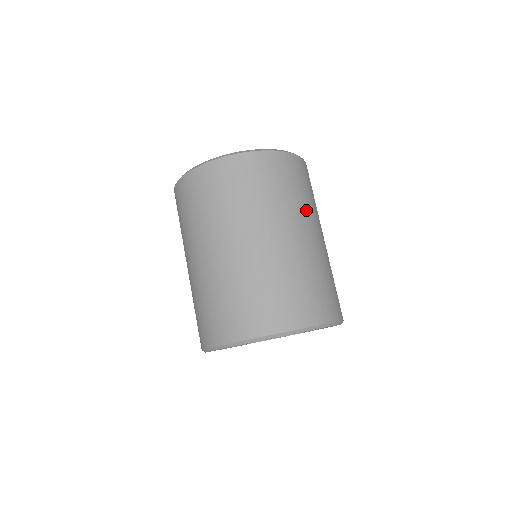
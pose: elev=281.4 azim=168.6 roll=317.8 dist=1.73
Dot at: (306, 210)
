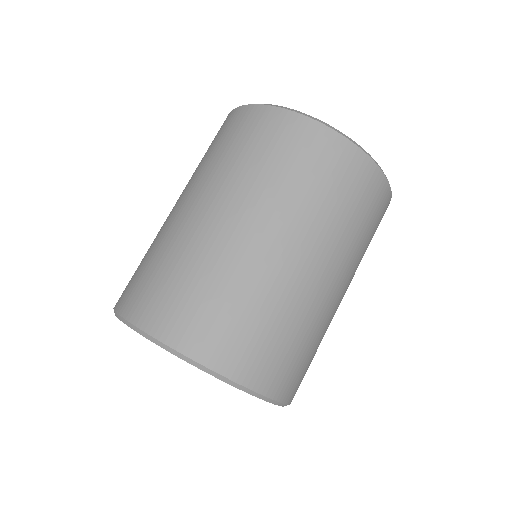
Dot at: (357, 263)
